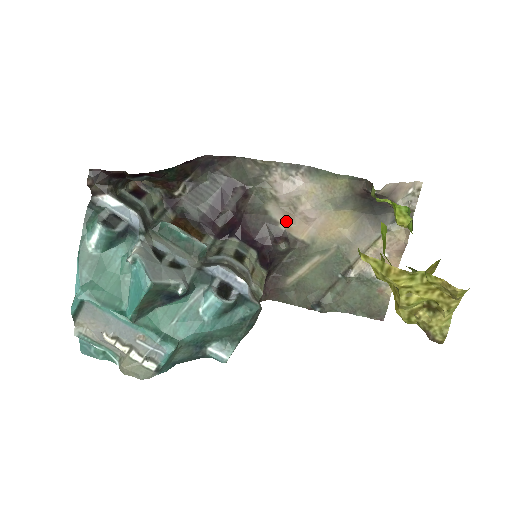
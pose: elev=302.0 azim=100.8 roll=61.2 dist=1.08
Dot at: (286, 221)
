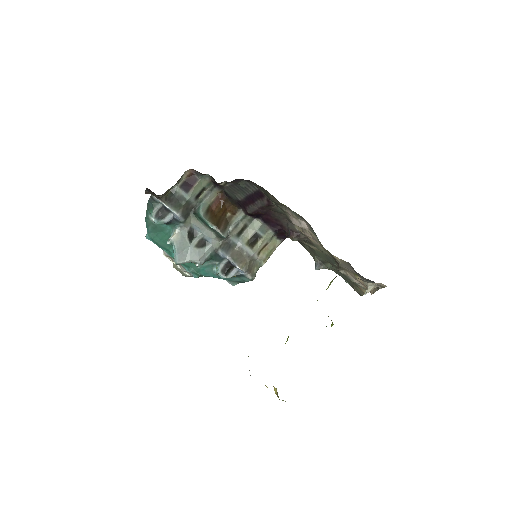
Dot at: occluded
